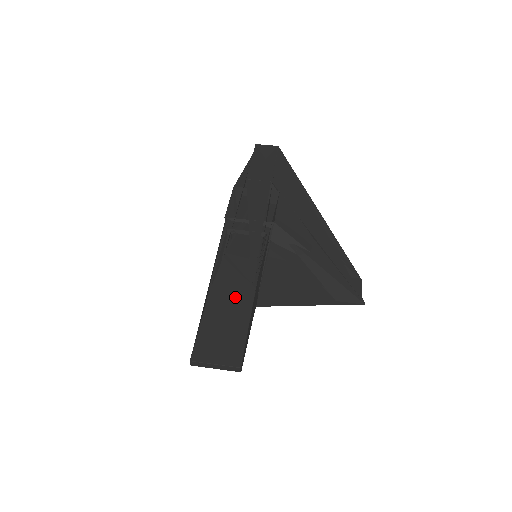
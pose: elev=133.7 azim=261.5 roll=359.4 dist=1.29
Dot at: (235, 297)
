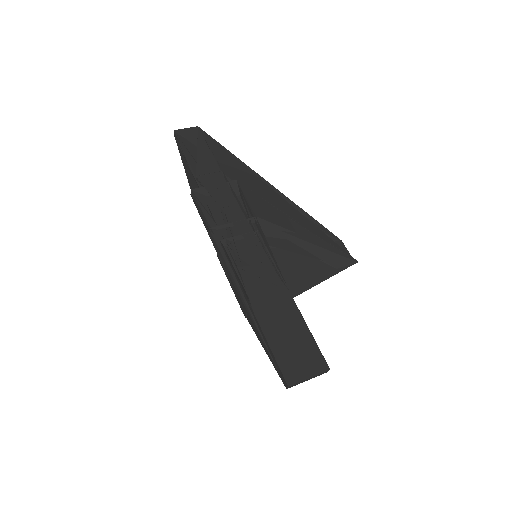
Dot at: (279, 308)
